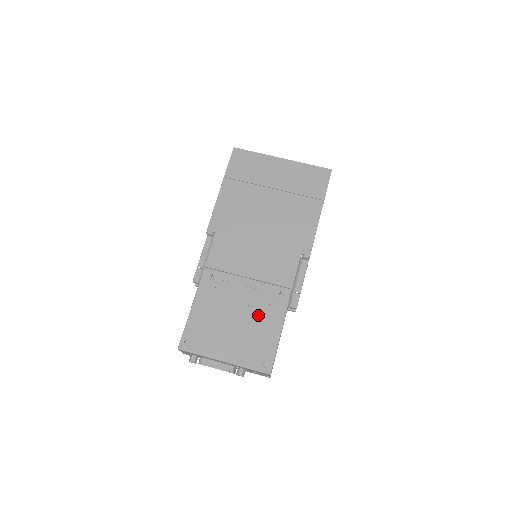
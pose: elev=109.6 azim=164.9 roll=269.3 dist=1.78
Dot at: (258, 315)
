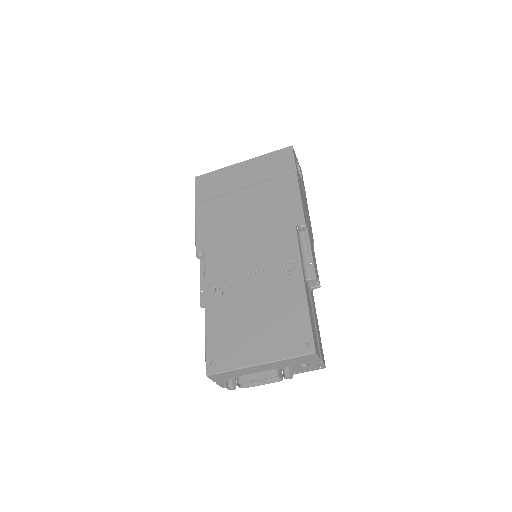
Dot at: (276, 301)
